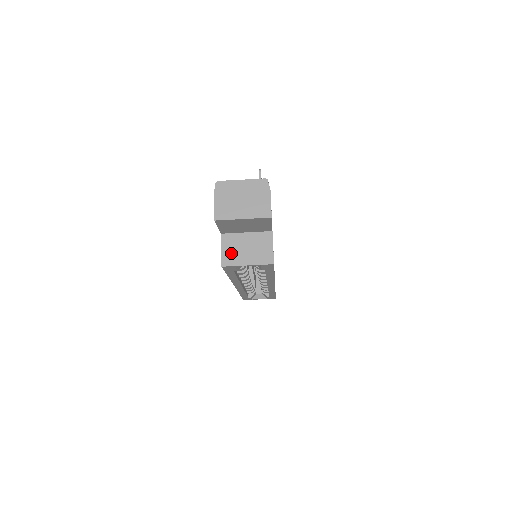
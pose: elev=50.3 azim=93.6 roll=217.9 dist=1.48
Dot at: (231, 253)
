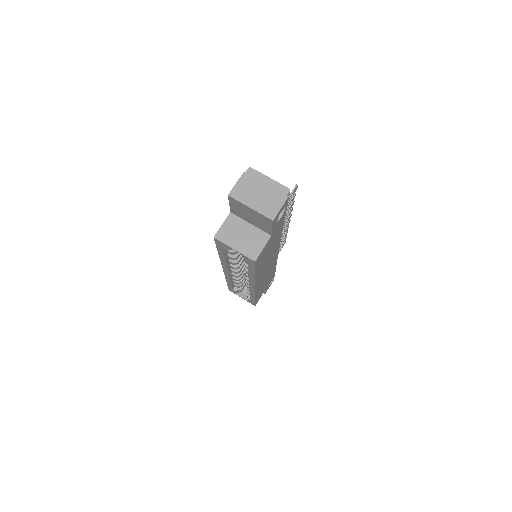
Dot at: (228, 232)
